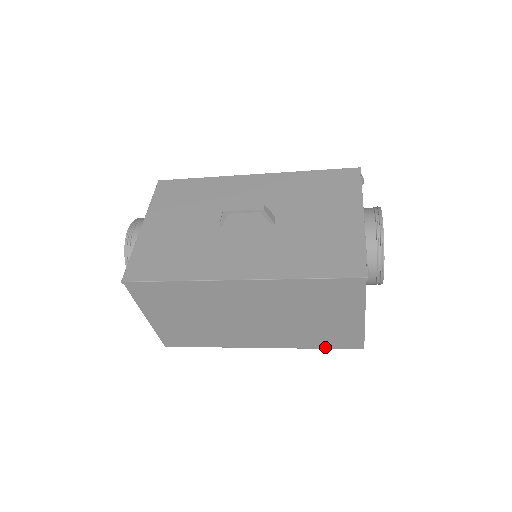
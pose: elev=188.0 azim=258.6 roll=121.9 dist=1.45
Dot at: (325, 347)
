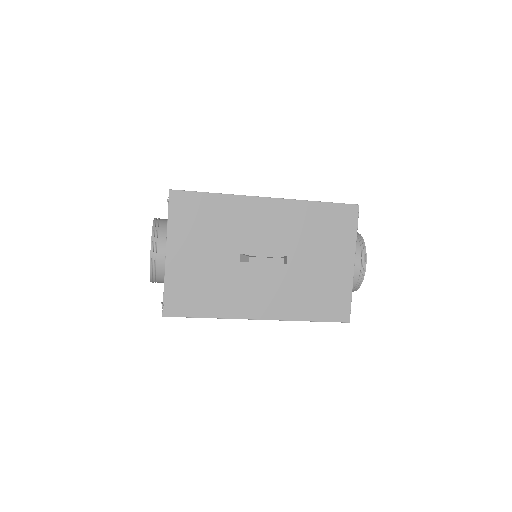
Dot at: occluded
